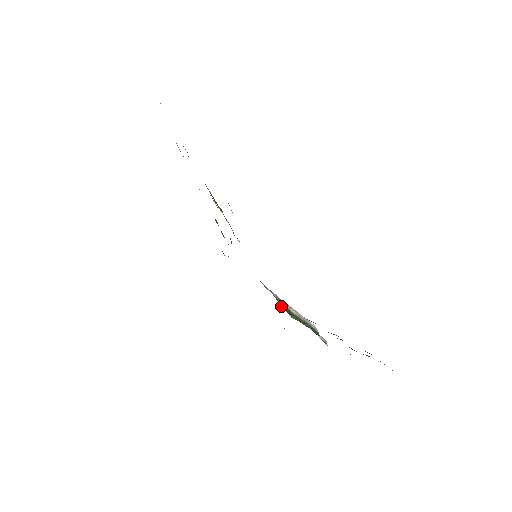
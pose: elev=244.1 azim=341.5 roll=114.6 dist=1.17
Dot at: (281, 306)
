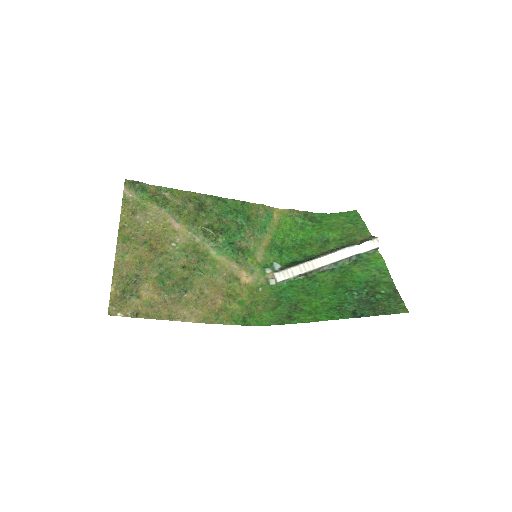
Dot at: (293, 279)
